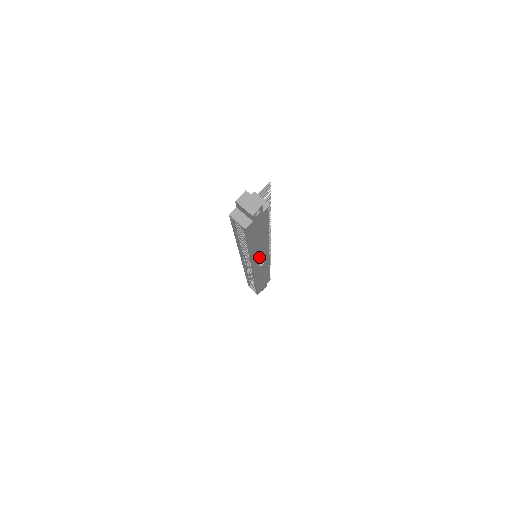
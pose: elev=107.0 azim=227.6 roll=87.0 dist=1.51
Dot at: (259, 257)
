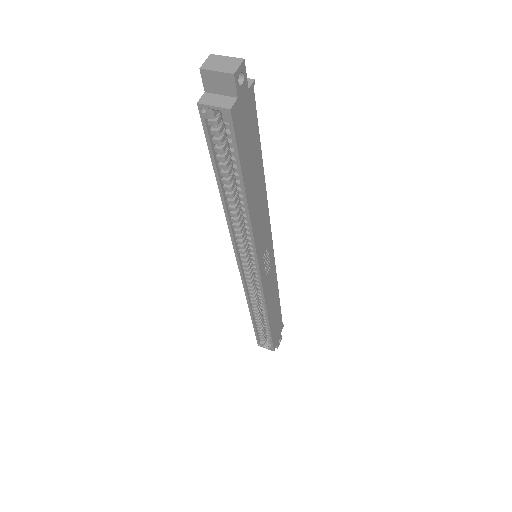
Dot at: (262, 240)
